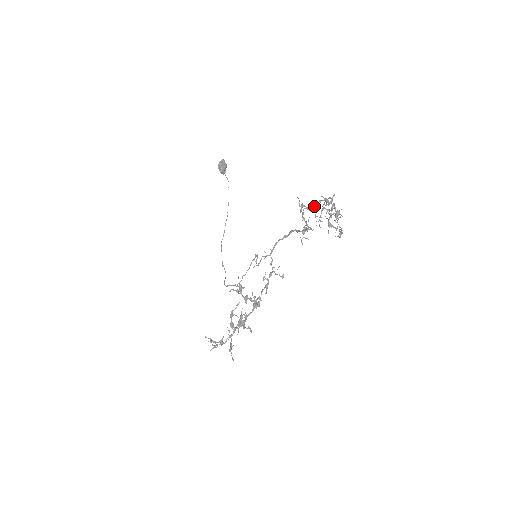
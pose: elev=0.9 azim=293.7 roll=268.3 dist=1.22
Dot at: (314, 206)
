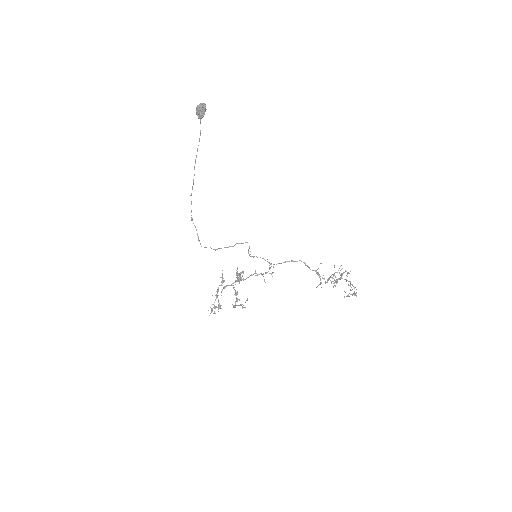
Dot at: (339, 279)
